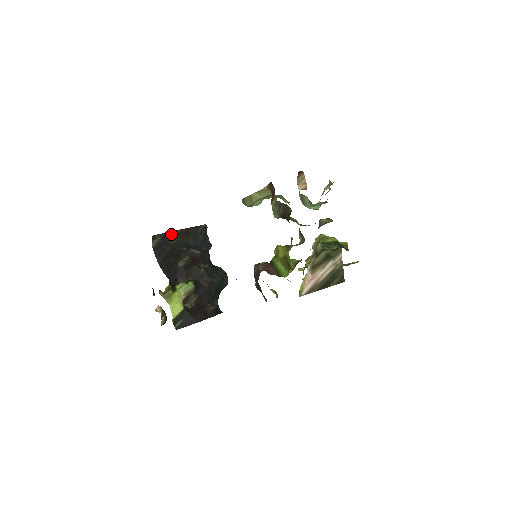
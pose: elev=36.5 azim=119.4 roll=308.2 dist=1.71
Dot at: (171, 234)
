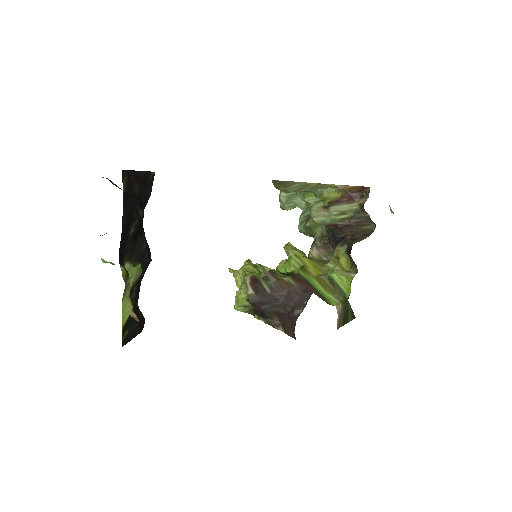
Dot at: (134, 175)
